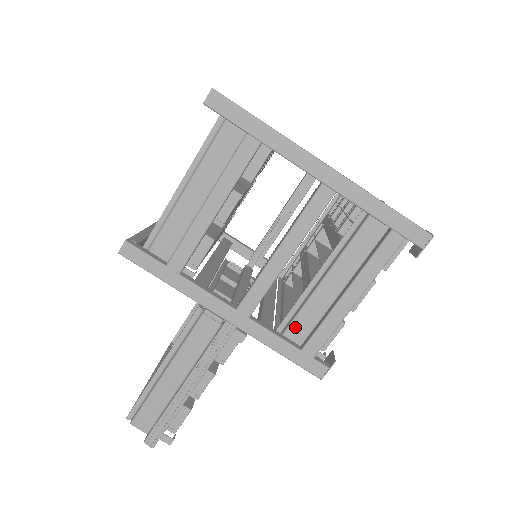
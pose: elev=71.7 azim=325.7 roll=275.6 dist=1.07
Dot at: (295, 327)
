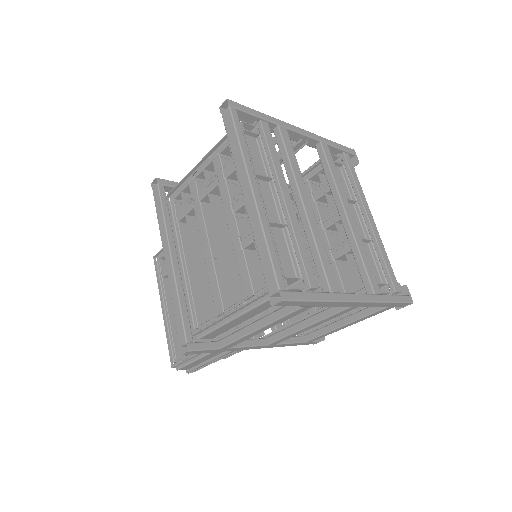
Dot at: occluded
